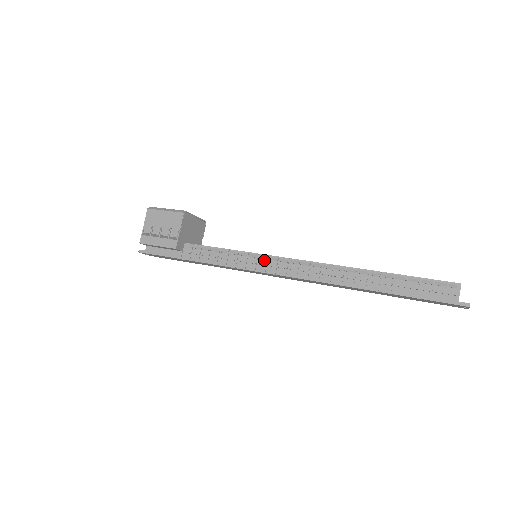
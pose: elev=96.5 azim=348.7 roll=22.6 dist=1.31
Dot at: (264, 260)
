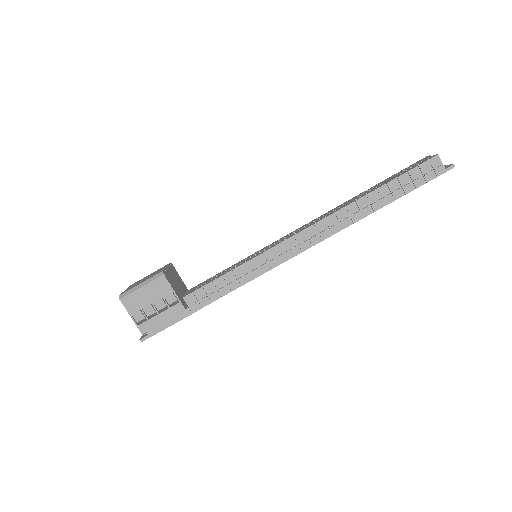
Dot at: (272, 254)
